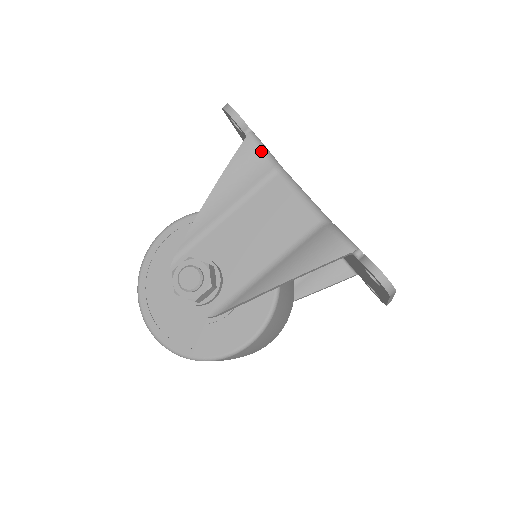
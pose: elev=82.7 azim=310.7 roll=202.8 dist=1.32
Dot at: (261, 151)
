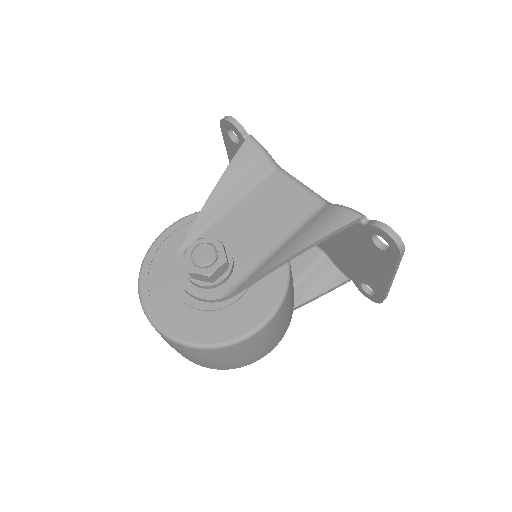
Dot at: (261, 149)
